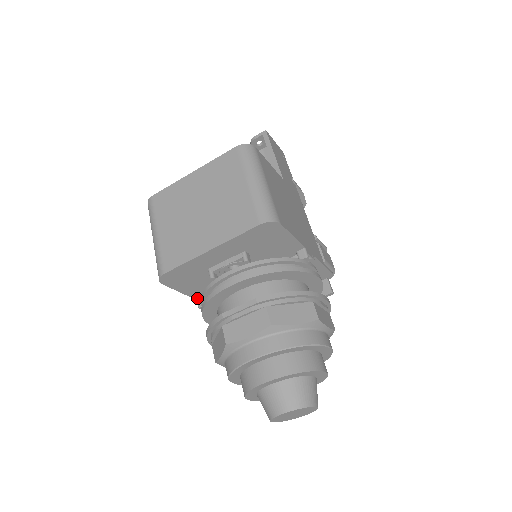
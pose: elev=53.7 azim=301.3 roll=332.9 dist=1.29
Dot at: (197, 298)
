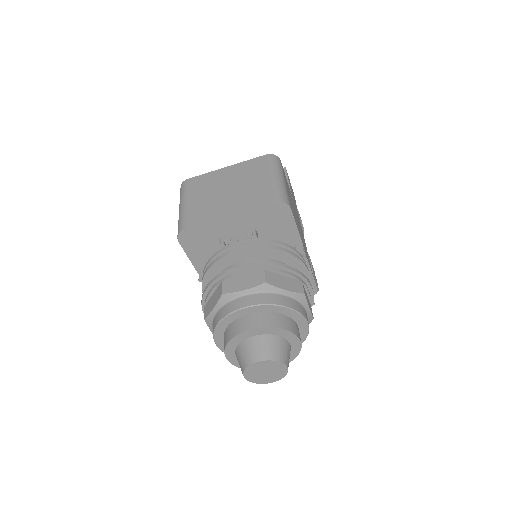
Dot at: (199, 272)
